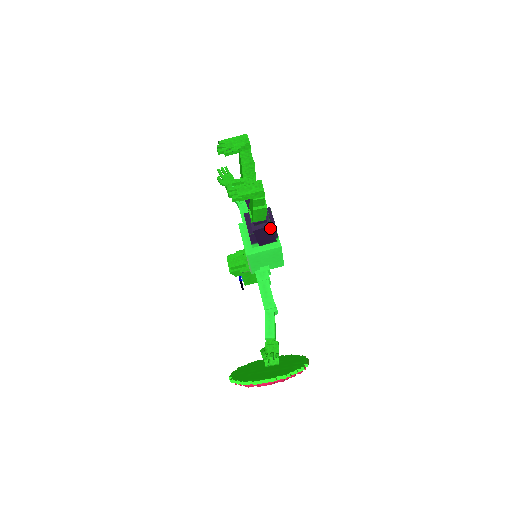
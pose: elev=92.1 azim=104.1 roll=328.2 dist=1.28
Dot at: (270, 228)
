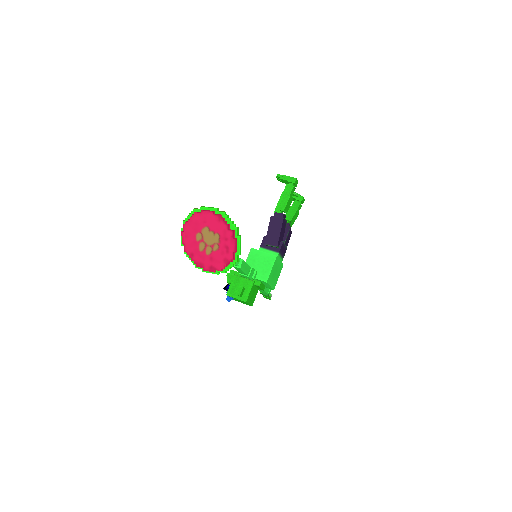
Dot at: (282, 222)
